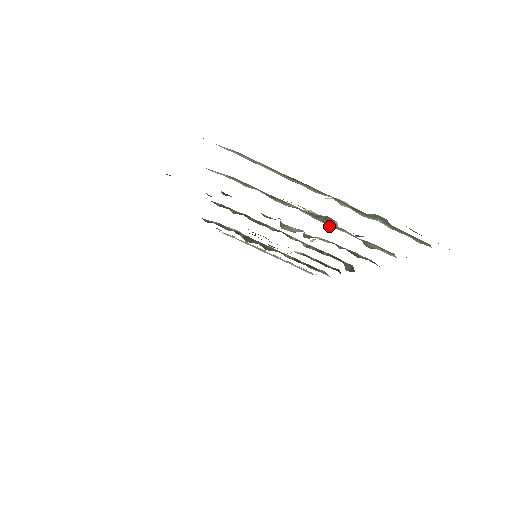
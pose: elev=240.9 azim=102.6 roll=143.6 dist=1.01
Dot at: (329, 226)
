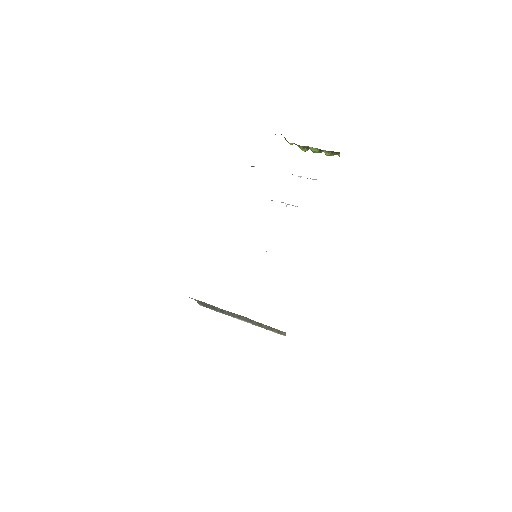
Dot at: occluded
